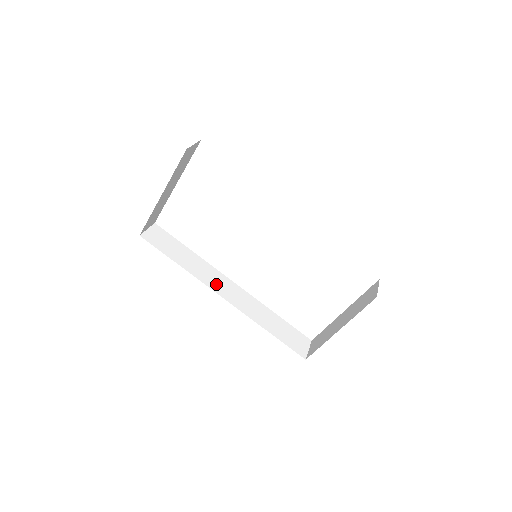
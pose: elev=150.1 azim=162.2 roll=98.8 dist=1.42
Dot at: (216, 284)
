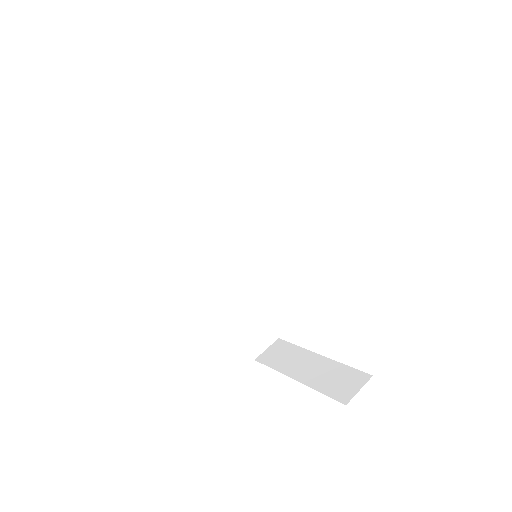
Dot at: (205, 237)
